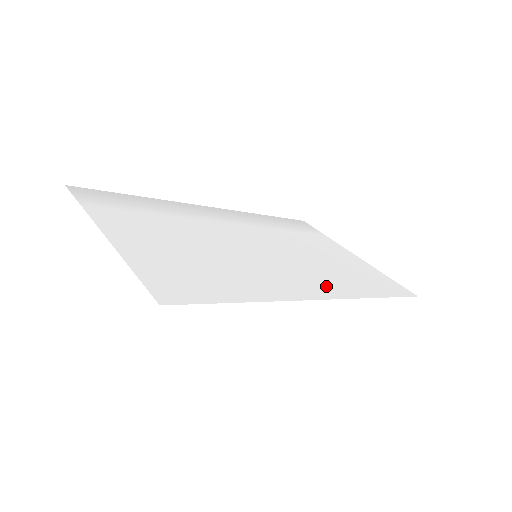
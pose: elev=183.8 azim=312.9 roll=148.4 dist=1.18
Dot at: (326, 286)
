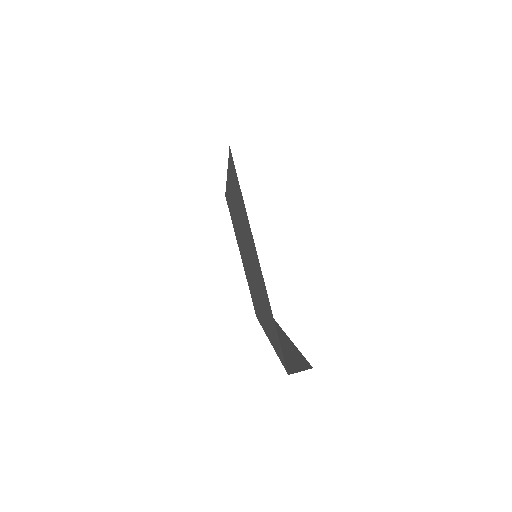
Dot at: occluded
